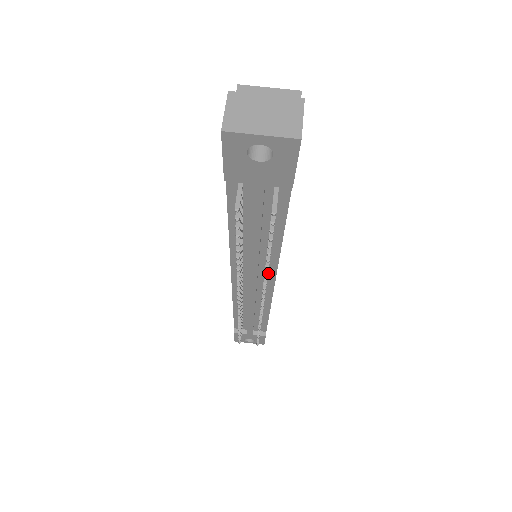
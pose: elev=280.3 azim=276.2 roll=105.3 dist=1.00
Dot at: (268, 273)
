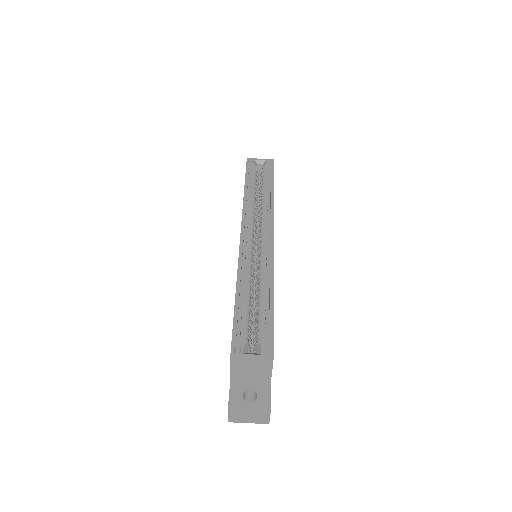
Dot at: occluded
